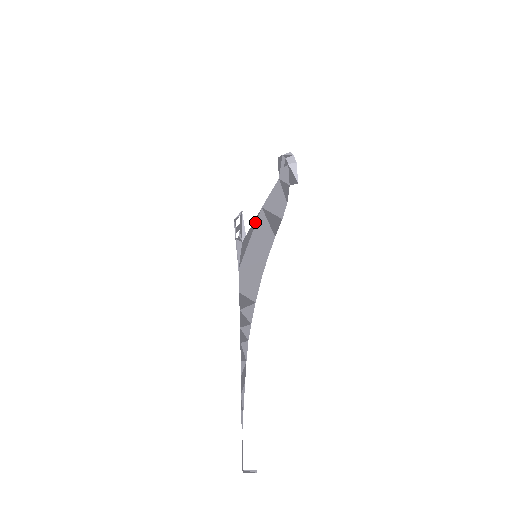
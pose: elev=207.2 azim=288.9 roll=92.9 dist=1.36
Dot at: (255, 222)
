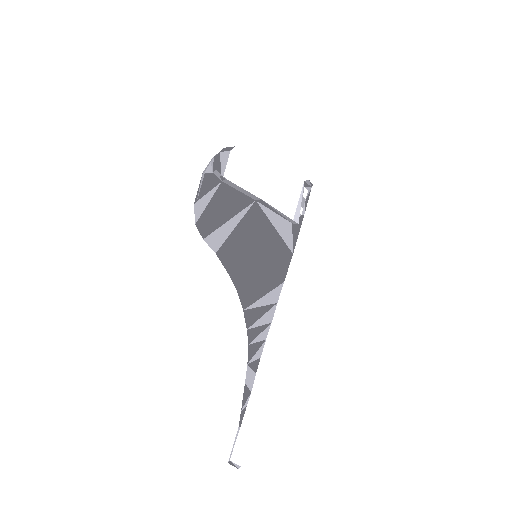
Dot at: (266, 212)
